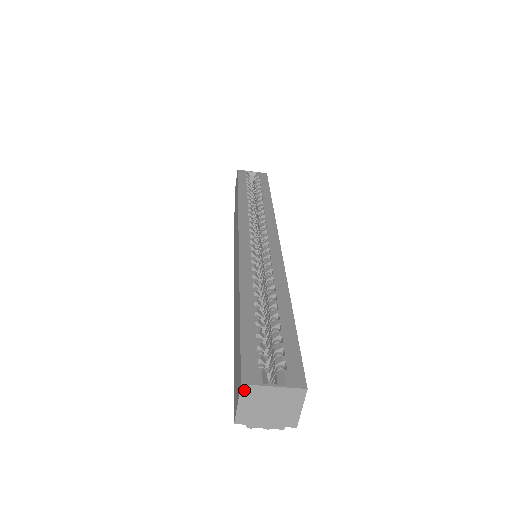
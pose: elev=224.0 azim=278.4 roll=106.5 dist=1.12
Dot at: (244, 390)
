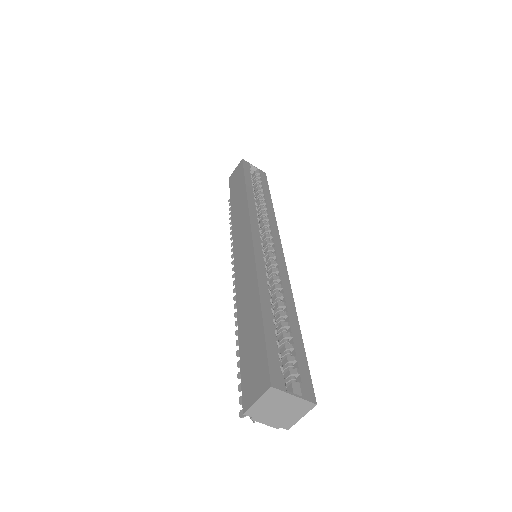
Dot at: (270, 391)
